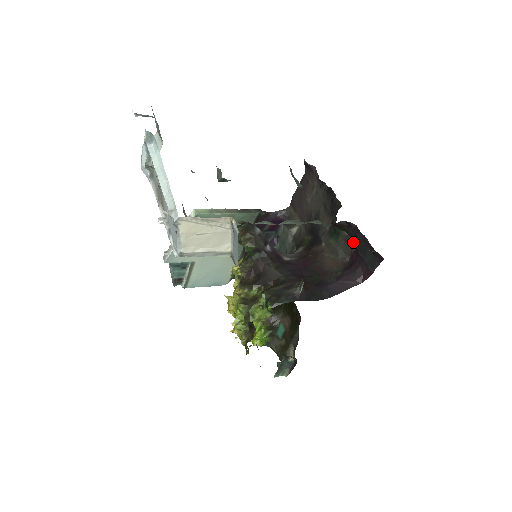
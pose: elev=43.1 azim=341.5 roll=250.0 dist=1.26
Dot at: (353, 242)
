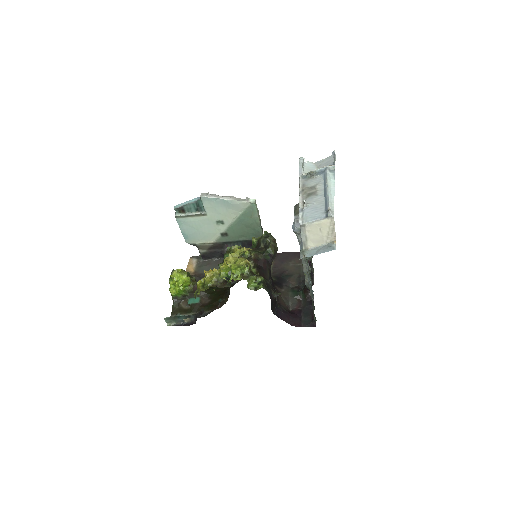
Dot at: (303, 305)
